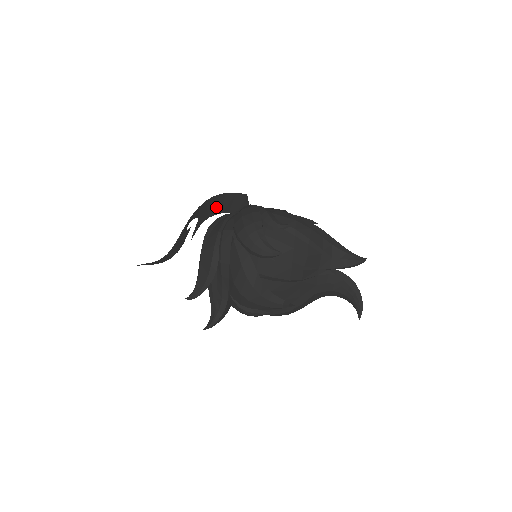
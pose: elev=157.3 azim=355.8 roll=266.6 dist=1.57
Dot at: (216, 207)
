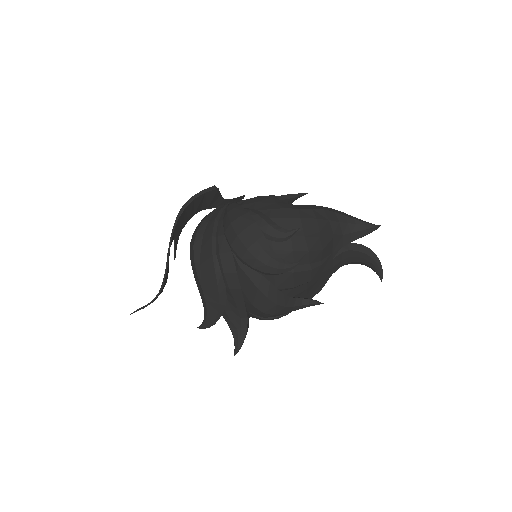
Dot at: (187, 215)
